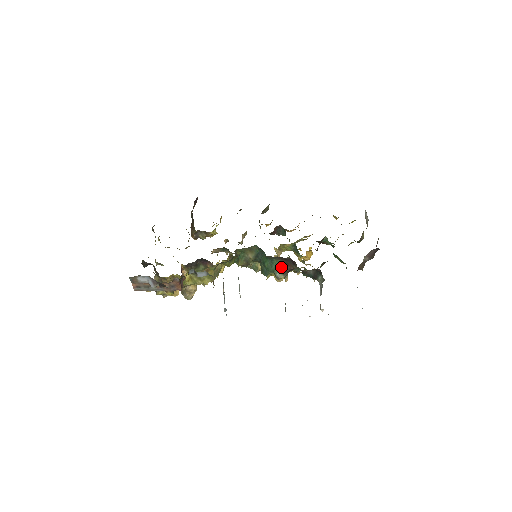
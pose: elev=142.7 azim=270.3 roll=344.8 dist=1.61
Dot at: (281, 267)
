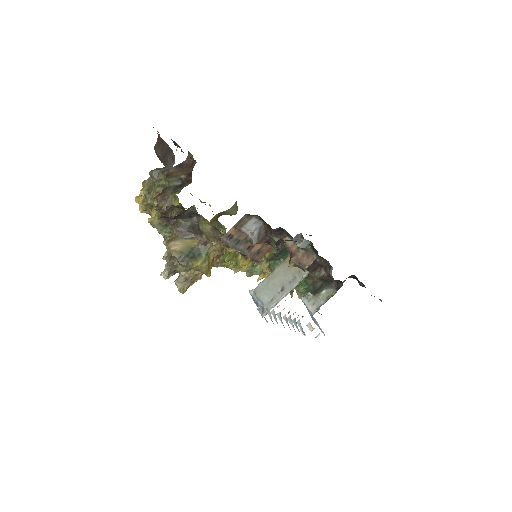
Dot at: occluded
